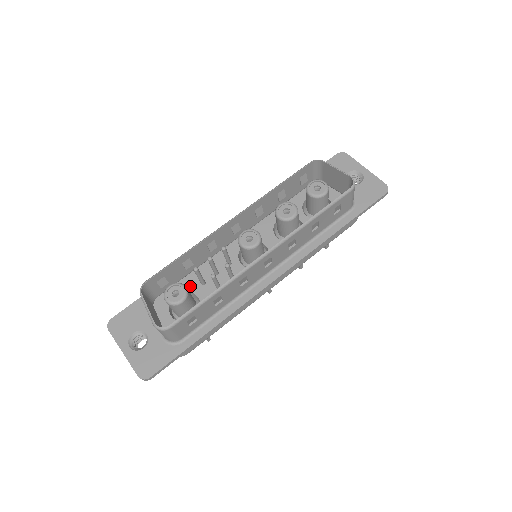
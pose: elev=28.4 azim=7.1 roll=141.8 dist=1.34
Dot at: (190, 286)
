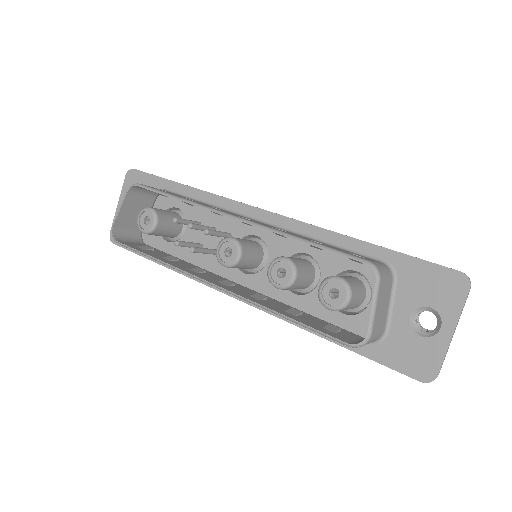
Dot at: (191, 214)
